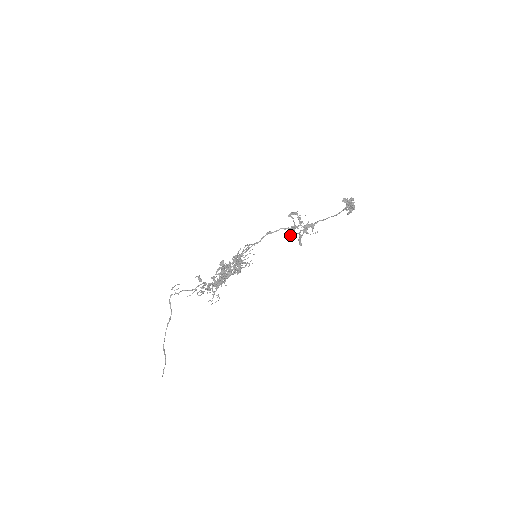
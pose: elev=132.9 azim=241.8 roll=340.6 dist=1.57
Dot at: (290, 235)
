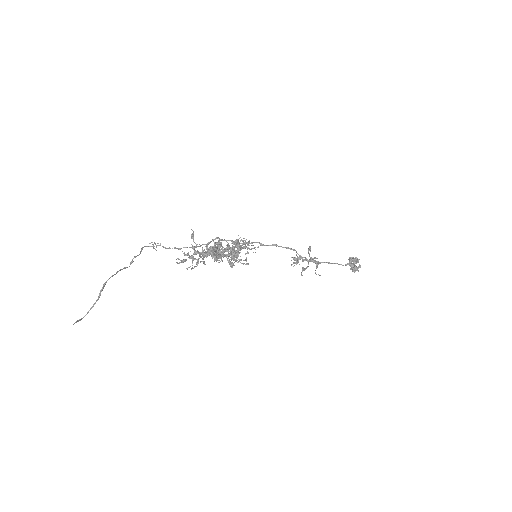
Dot at: (293, 263)
